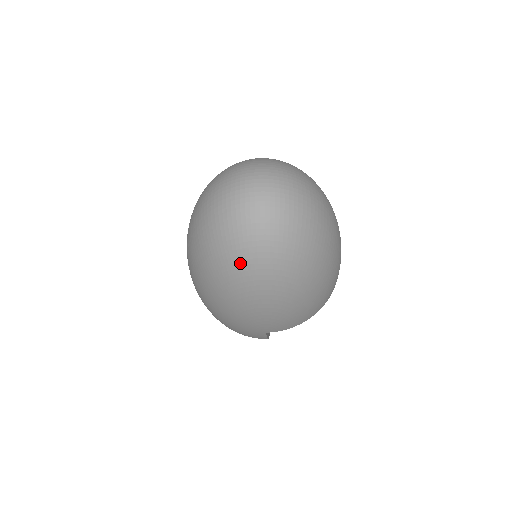
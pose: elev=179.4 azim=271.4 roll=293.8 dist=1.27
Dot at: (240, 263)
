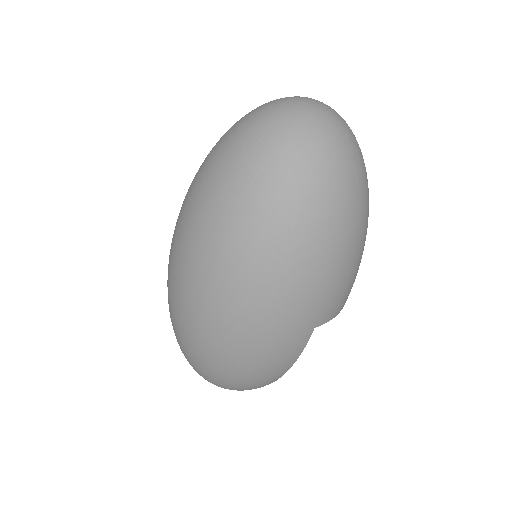
Dot at: (320, 183)
